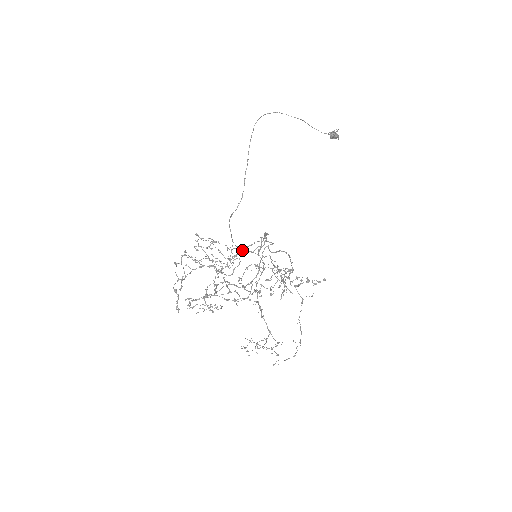
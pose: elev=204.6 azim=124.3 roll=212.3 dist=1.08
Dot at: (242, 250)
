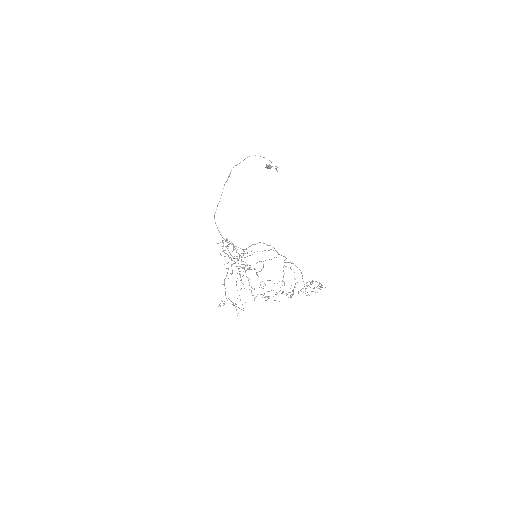
Dot at: occluded
